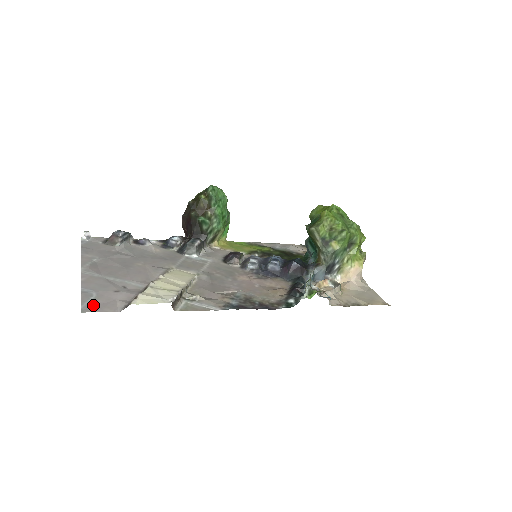
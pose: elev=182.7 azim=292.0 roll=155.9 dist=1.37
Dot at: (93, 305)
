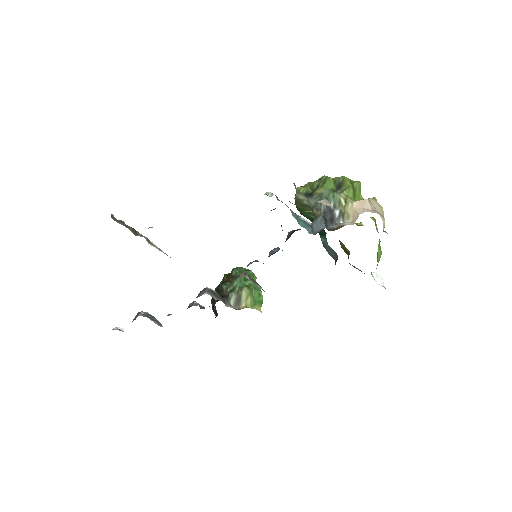
Dot at: occluded
